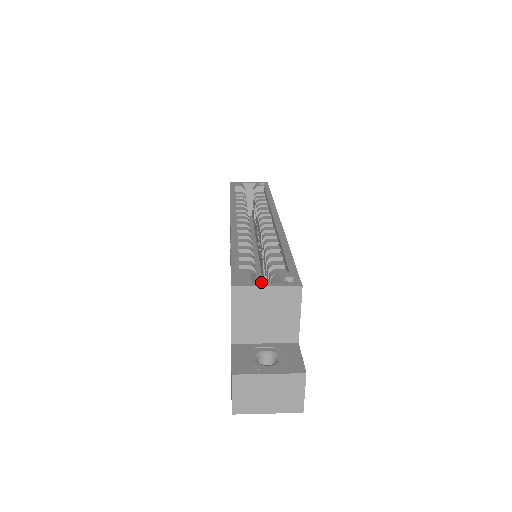
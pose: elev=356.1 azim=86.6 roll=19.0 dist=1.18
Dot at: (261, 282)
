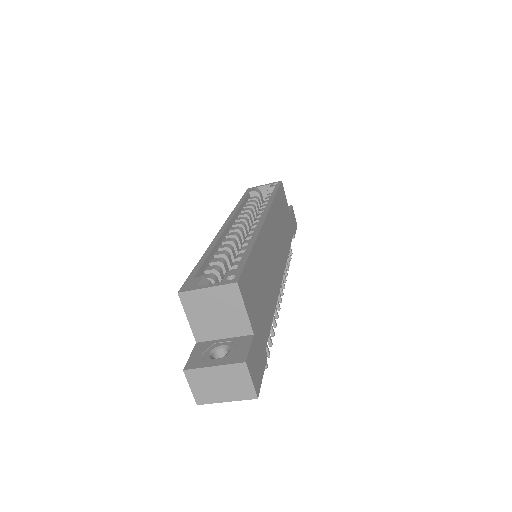
Dot at: occluded
